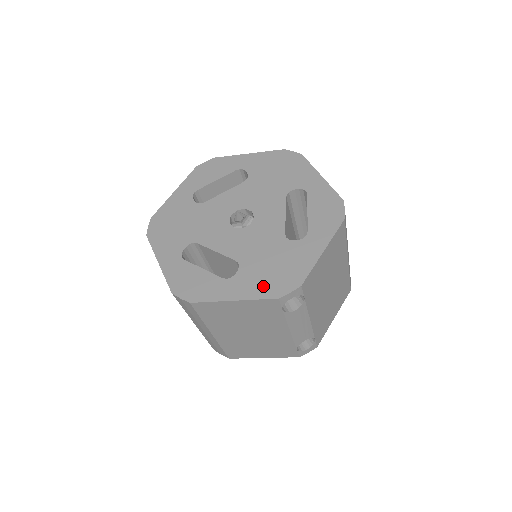
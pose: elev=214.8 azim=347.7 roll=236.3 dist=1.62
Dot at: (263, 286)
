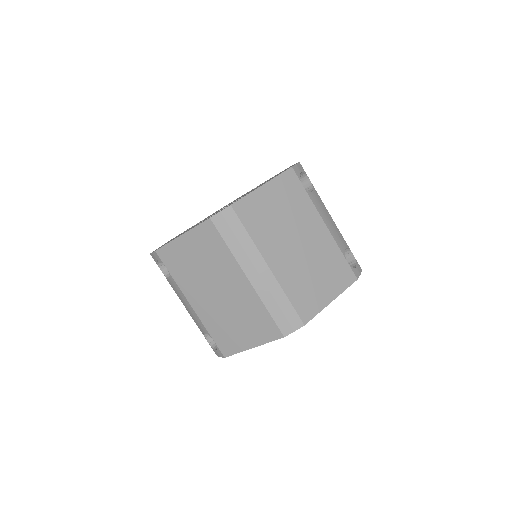
Dot at: occluded
